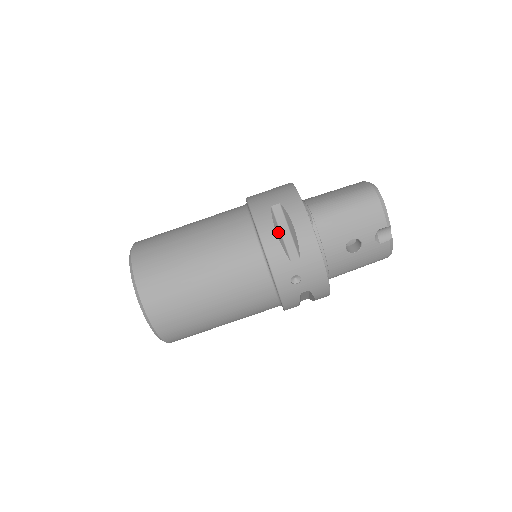
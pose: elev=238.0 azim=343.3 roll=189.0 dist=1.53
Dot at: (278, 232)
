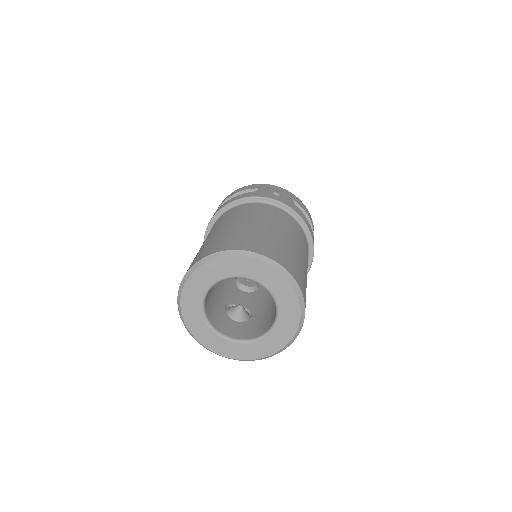
Dot at: occluded
